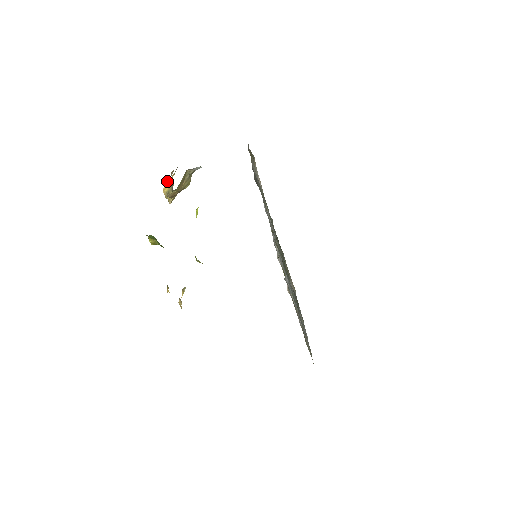
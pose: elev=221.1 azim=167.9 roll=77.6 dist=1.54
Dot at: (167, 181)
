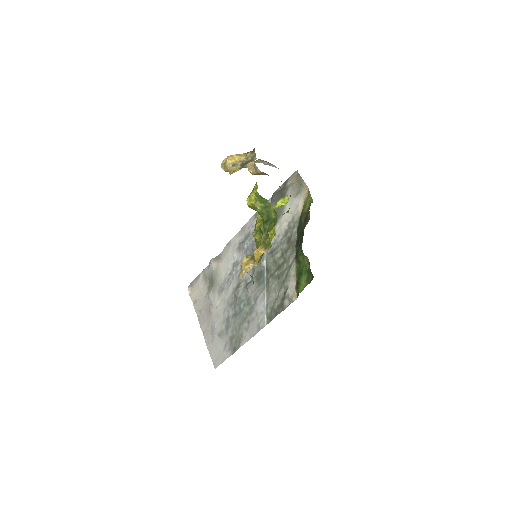
Dot at: (236, 154)
